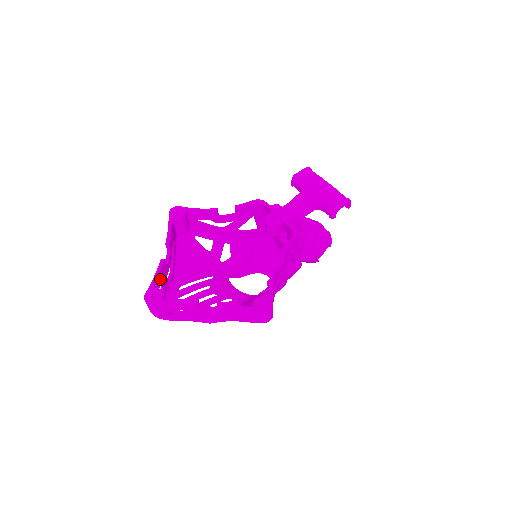
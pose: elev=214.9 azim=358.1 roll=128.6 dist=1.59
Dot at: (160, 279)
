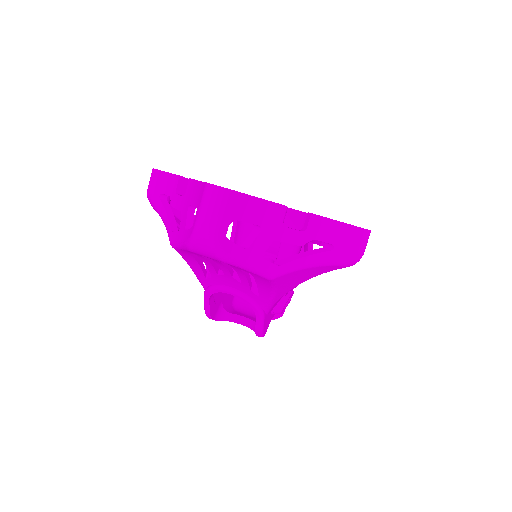
Dot at: occluded
